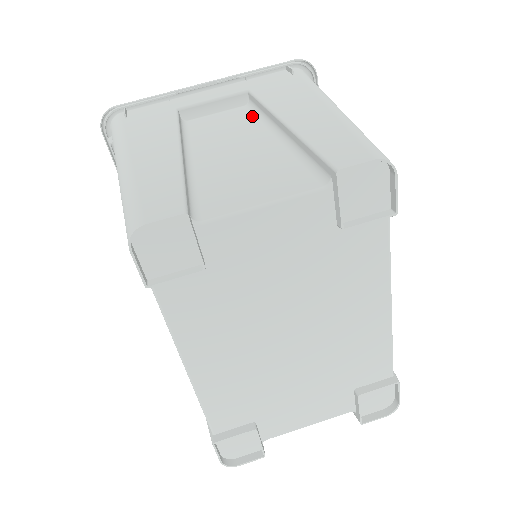
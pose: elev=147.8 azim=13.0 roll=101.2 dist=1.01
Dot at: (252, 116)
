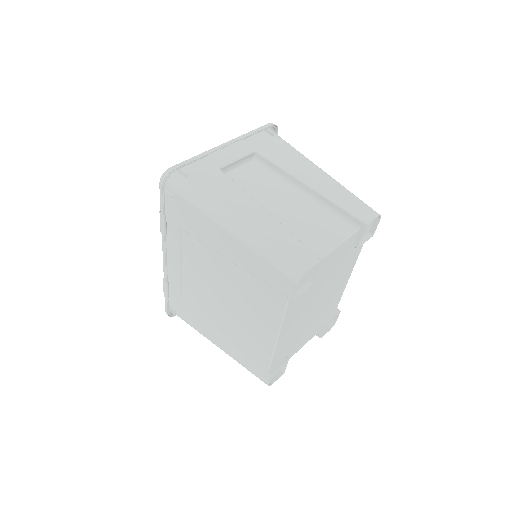
Dot at: (267, 172)
